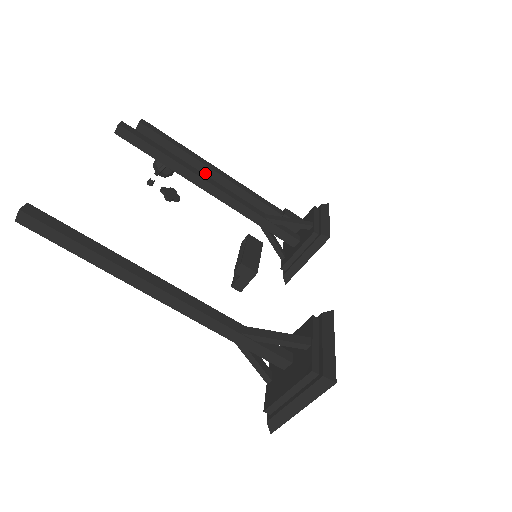
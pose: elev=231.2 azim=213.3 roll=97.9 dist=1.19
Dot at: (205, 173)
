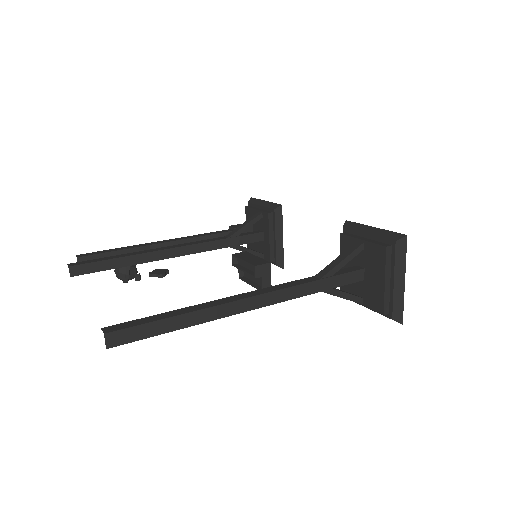
Dot at: occluded
